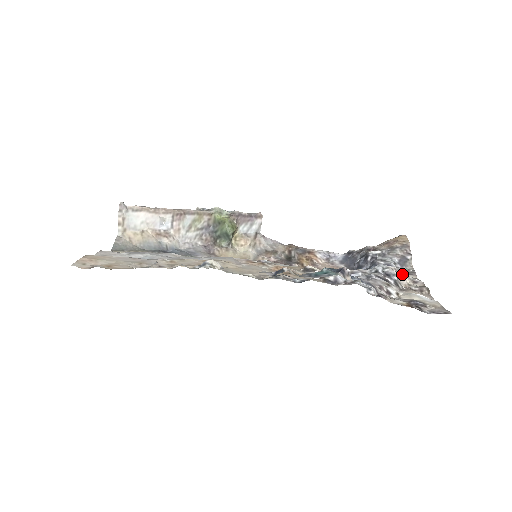
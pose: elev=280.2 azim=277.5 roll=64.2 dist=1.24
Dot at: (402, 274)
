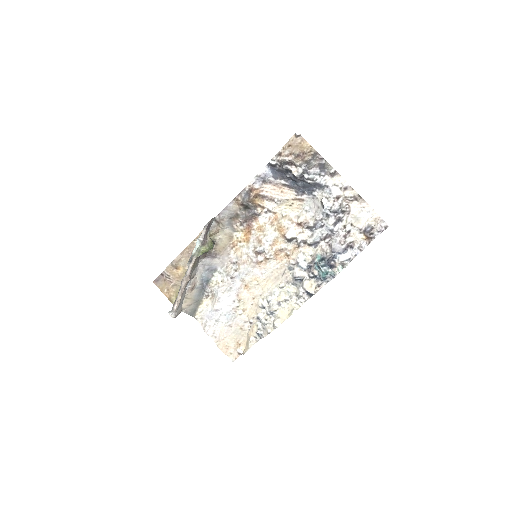
Dot at: (341, 203)
